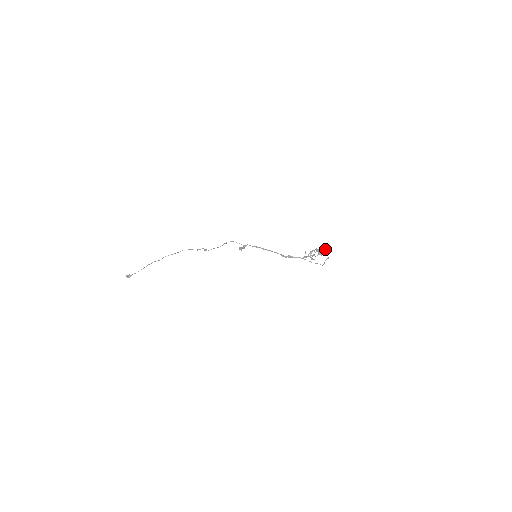
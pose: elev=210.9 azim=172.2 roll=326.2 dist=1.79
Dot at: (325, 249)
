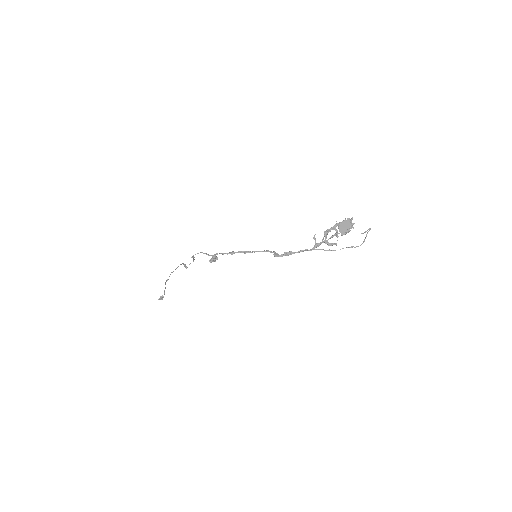
Dot at: (350, 221)
